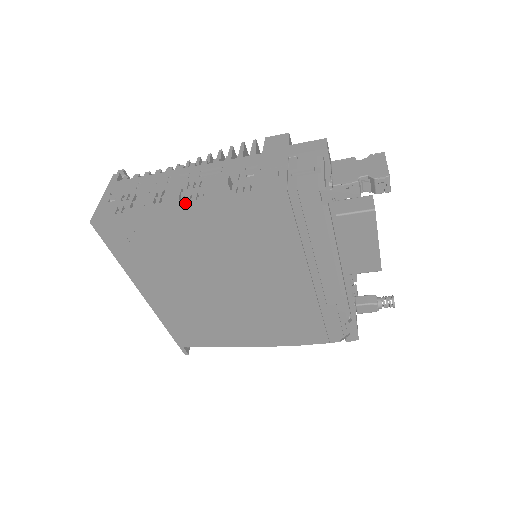
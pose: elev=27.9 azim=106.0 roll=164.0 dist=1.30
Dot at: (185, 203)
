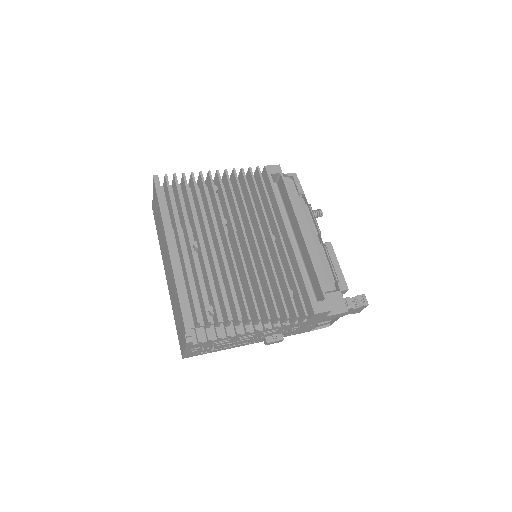
Dot at: occluded
